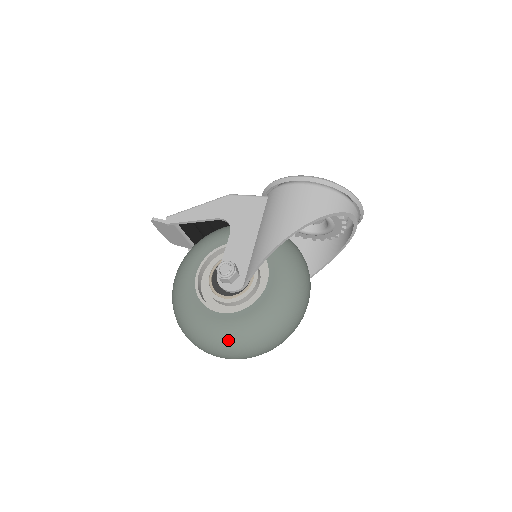
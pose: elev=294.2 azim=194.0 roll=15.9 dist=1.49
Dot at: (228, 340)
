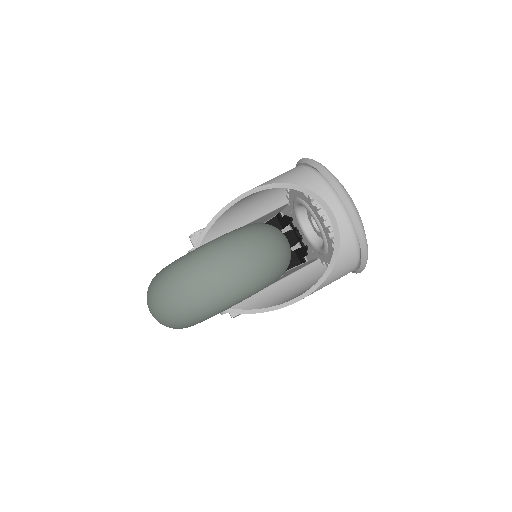
Dot at: occluded
